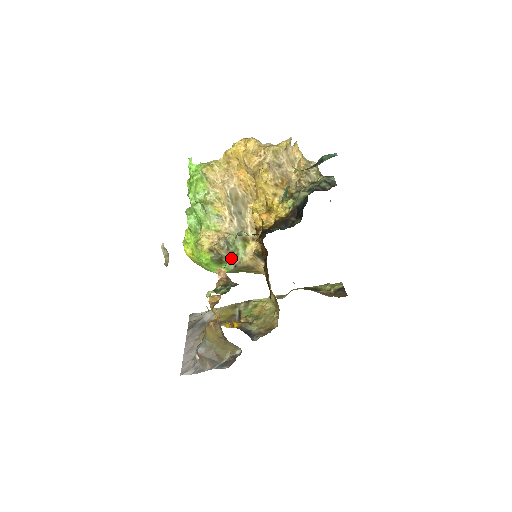
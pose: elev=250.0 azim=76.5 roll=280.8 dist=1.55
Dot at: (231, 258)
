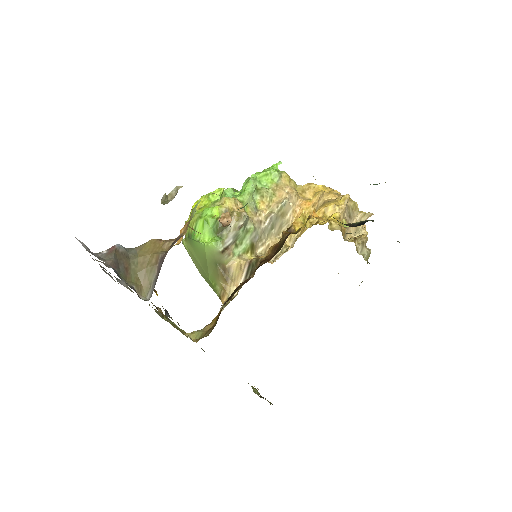
Dot at: (230, 240)
